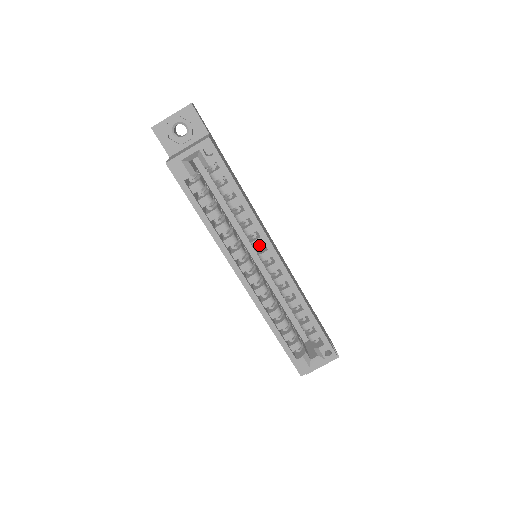
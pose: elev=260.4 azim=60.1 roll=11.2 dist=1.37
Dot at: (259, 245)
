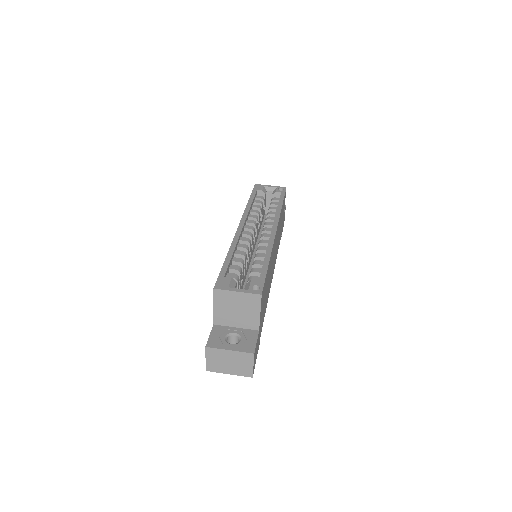
Dot at: (269, 224)
